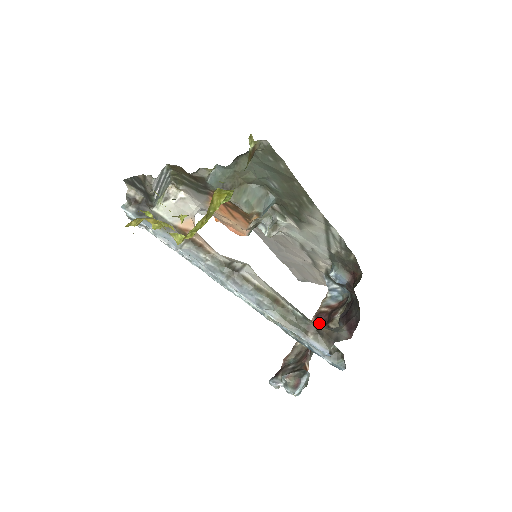
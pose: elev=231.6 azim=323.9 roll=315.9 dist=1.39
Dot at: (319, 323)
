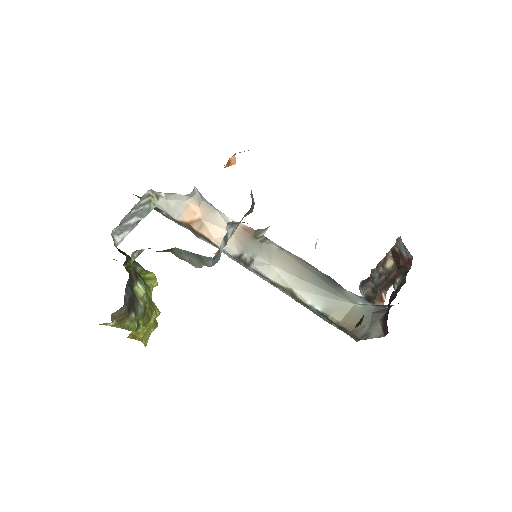
Dot at: (395, 261)
